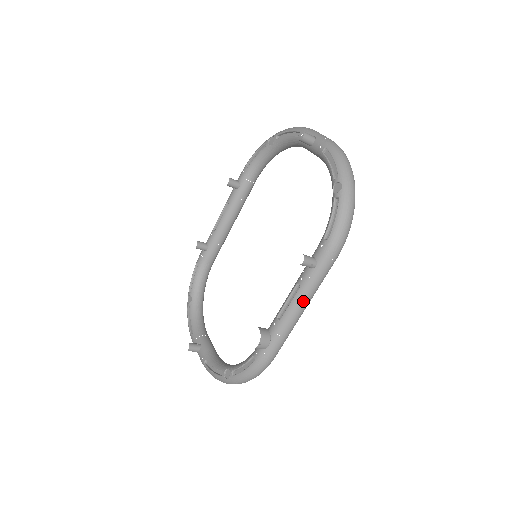
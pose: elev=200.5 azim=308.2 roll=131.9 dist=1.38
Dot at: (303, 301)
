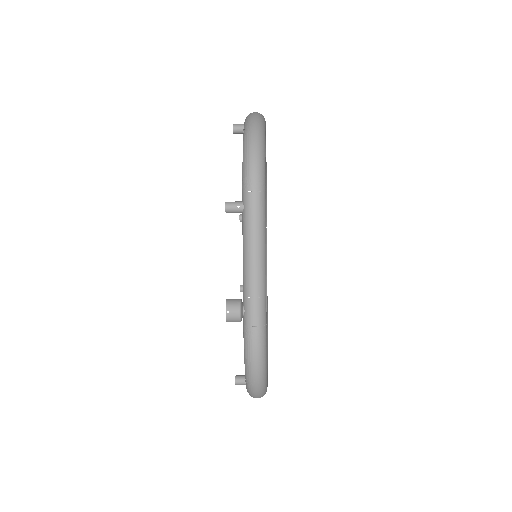
Dot at: (250, 248)
